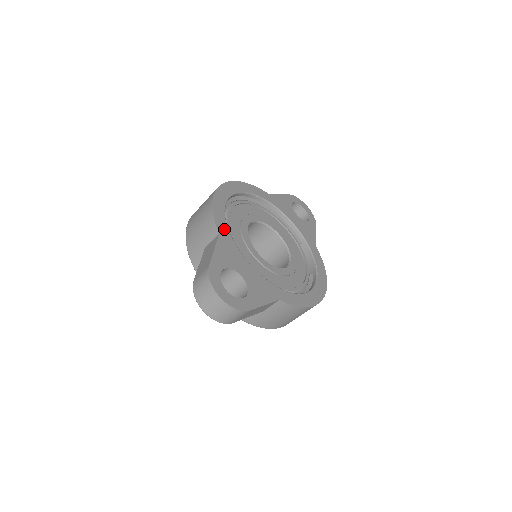
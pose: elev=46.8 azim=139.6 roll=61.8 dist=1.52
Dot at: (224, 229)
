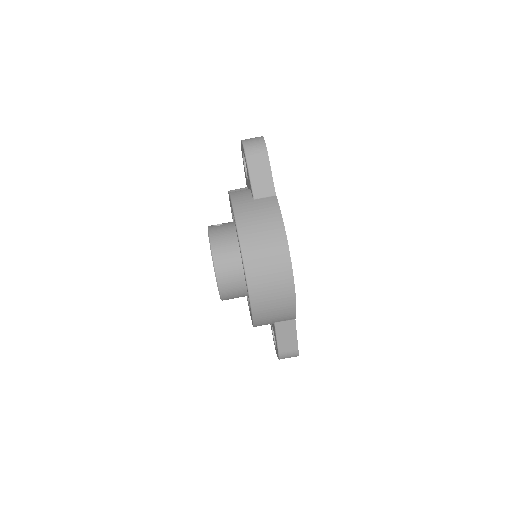
Dot at: occluded
